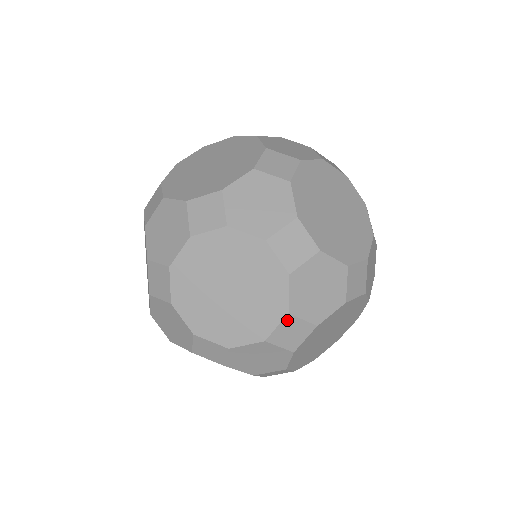
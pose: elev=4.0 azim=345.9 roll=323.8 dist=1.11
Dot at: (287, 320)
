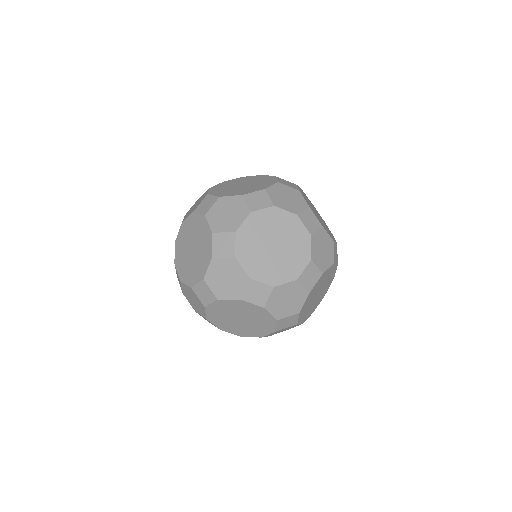
Dot at: (310, 265)
